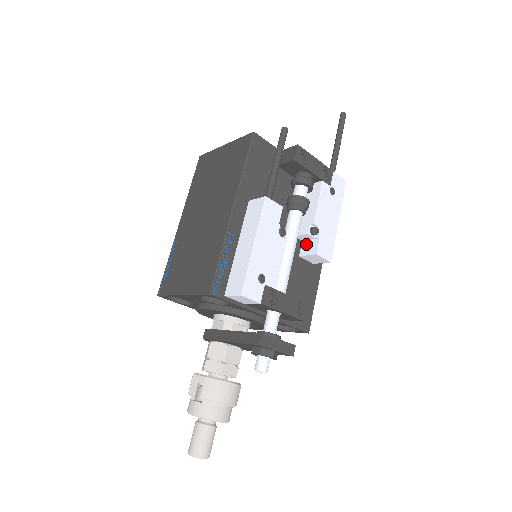
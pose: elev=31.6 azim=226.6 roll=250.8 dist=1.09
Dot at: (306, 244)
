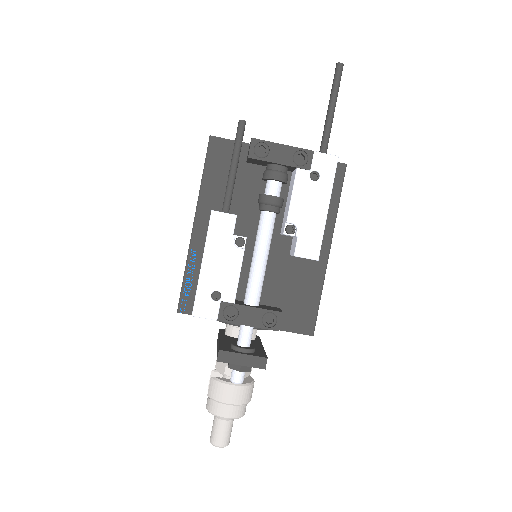
Dot at: (293, 242)
